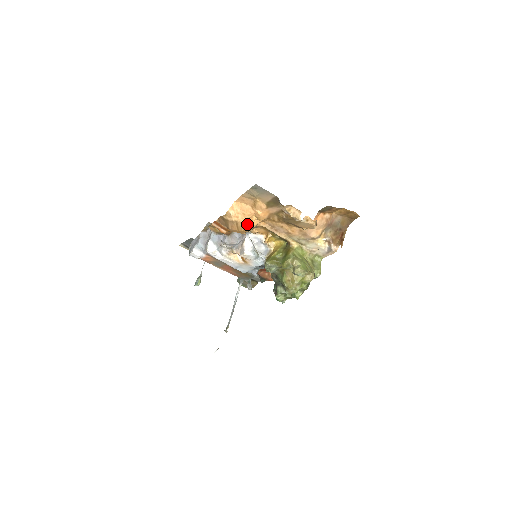
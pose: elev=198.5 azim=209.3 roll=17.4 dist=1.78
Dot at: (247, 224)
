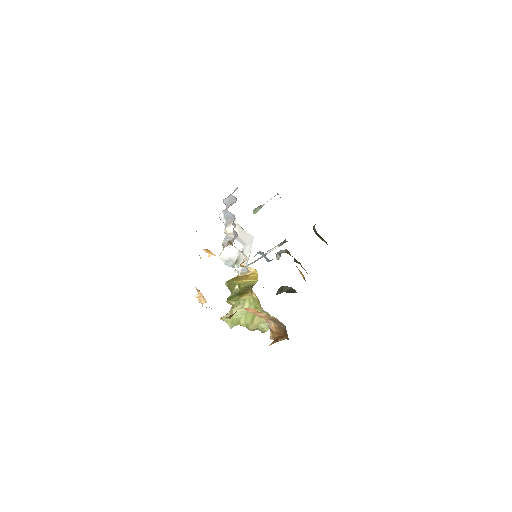
Dot at: (204, 250)
